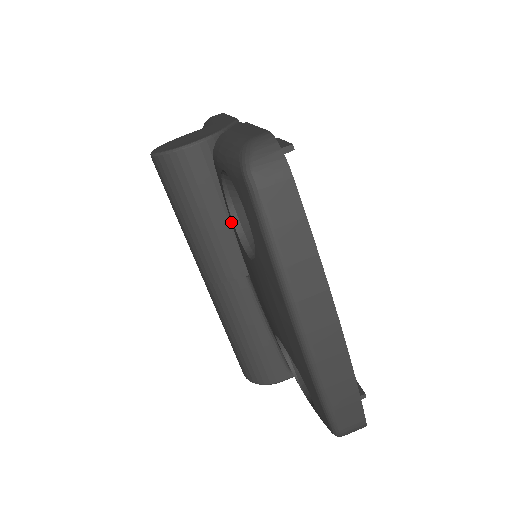
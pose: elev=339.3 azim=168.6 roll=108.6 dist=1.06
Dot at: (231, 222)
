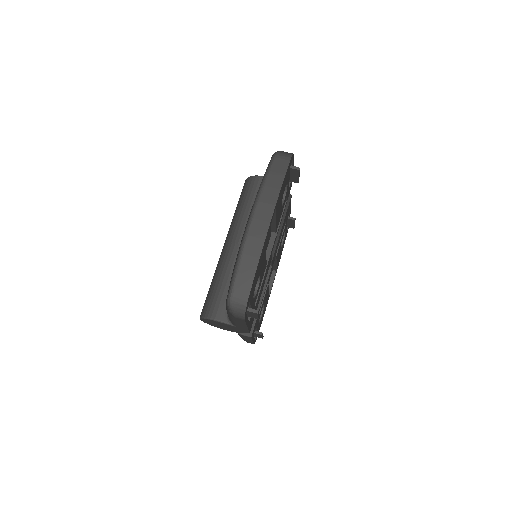
Dot at: occluded
